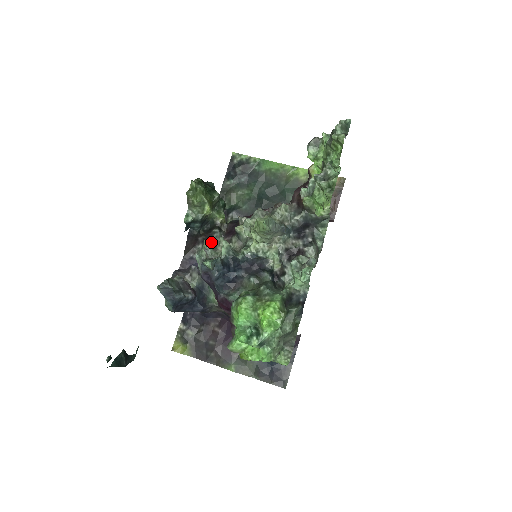
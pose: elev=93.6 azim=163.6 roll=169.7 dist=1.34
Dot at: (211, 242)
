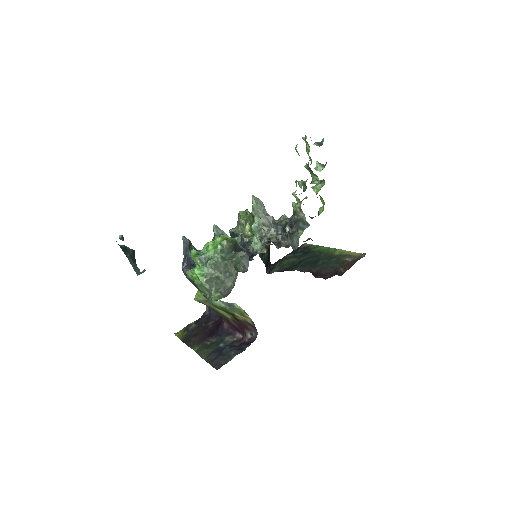
Dot at: occluded
